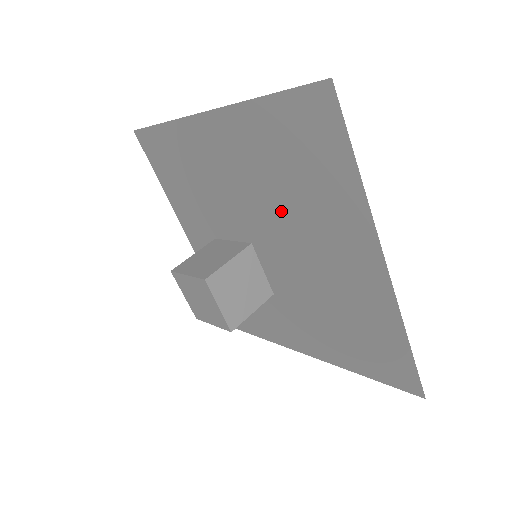
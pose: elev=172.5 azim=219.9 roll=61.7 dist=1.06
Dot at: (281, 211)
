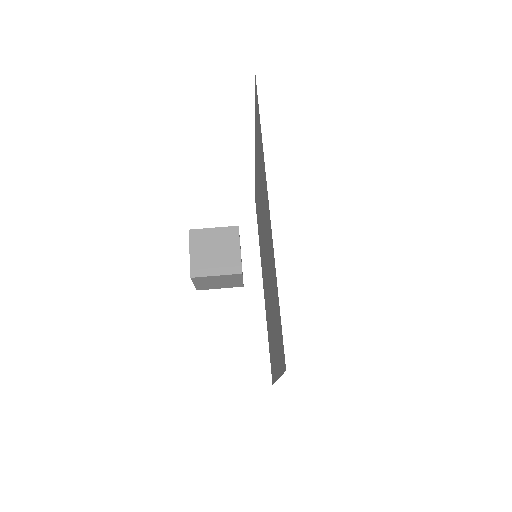
Dot at: (262, 203)
